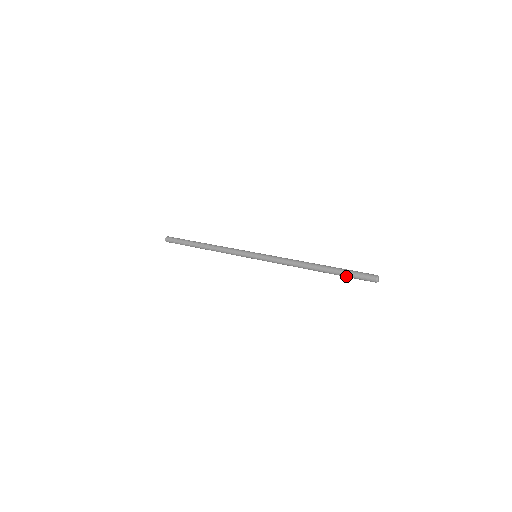
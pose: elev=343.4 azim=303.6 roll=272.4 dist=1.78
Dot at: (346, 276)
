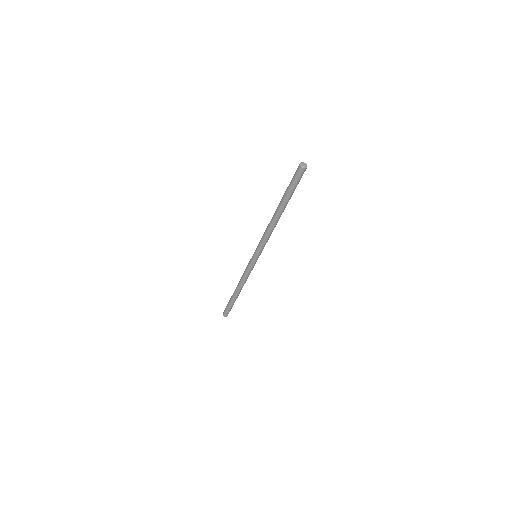
Dot at: (291, 192)
